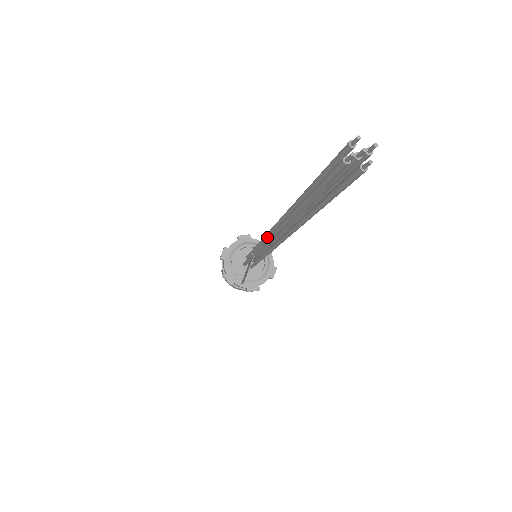
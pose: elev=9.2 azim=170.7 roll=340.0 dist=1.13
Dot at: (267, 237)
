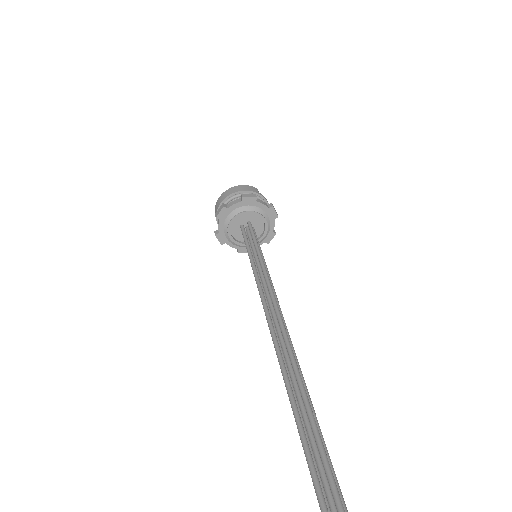
Dot at: (267, 312)
